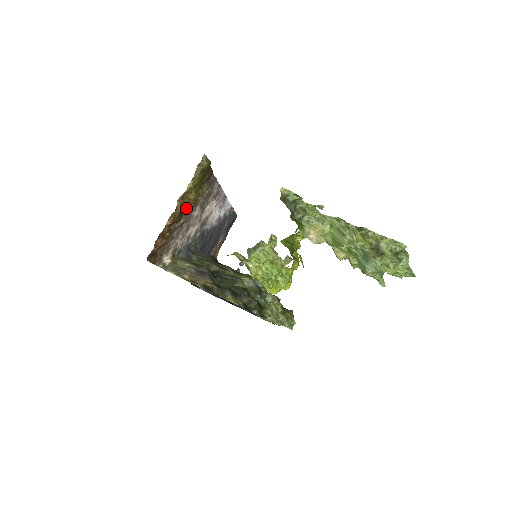
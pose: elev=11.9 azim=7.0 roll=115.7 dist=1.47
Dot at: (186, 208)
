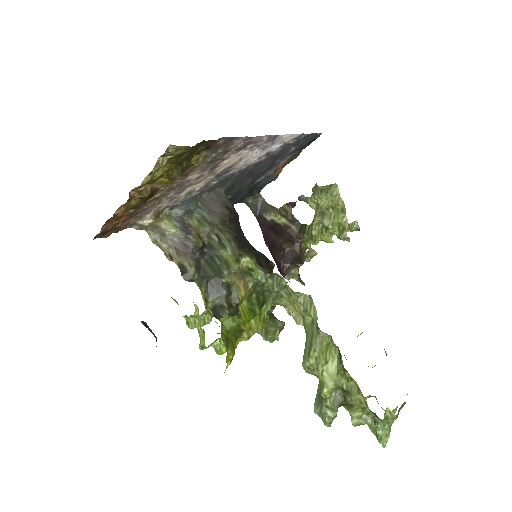
Dot at: occluded
